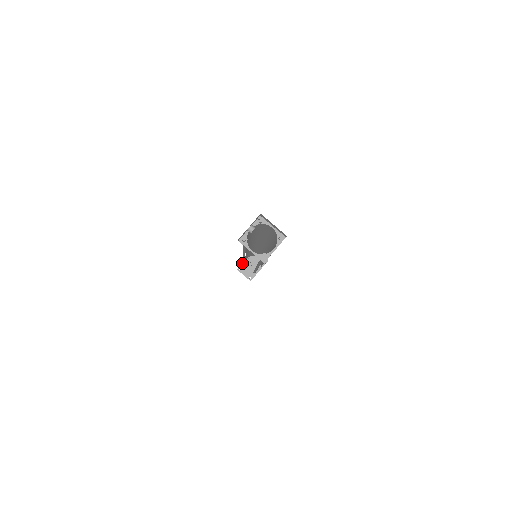
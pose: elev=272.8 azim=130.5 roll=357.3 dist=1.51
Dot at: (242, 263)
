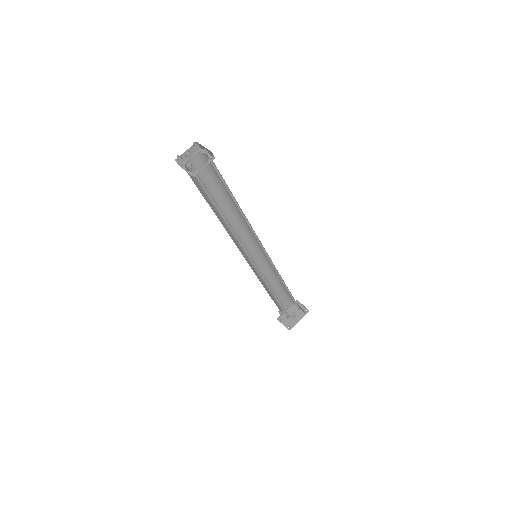
Dot at: (283, 314)
